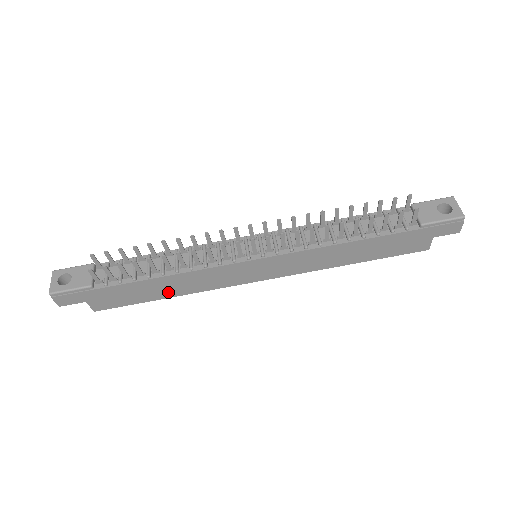
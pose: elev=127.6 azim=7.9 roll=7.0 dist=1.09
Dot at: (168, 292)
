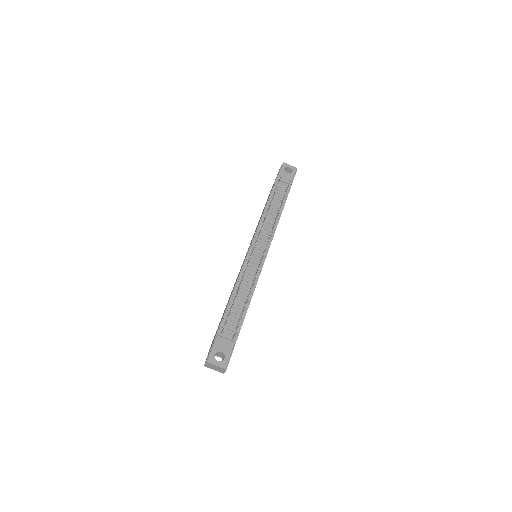
Dot at: occluded
